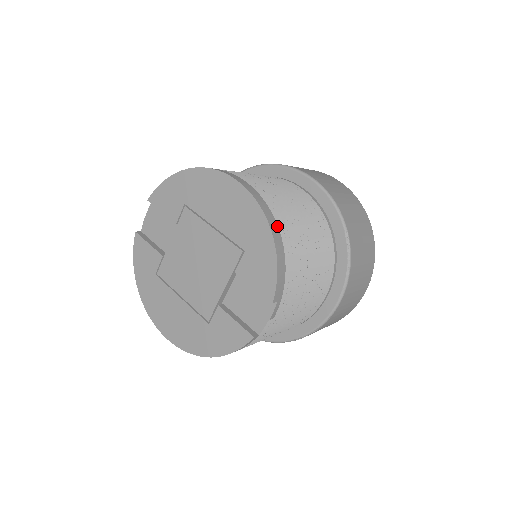
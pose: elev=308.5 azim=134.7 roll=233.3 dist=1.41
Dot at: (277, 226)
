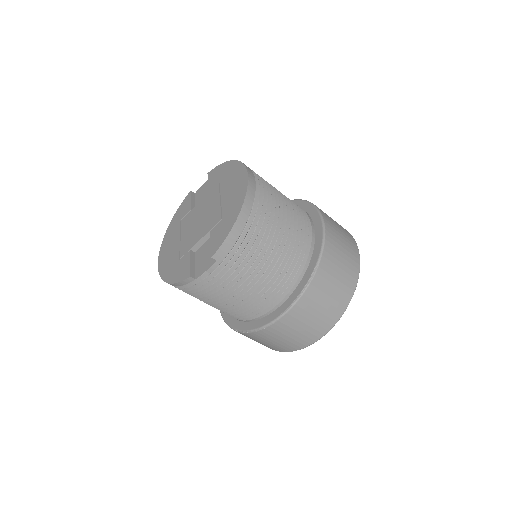
Dot at: (249, 213)
